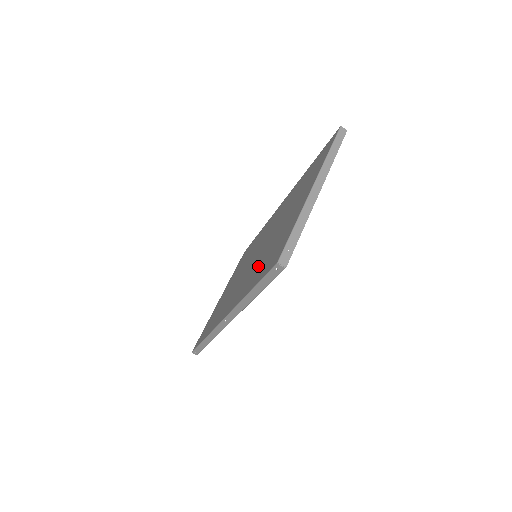
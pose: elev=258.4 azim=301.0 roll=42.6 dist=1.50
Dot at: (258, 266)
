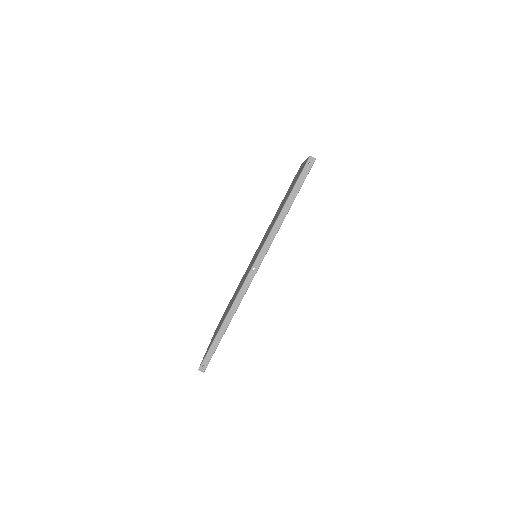
Dot at: occluded
